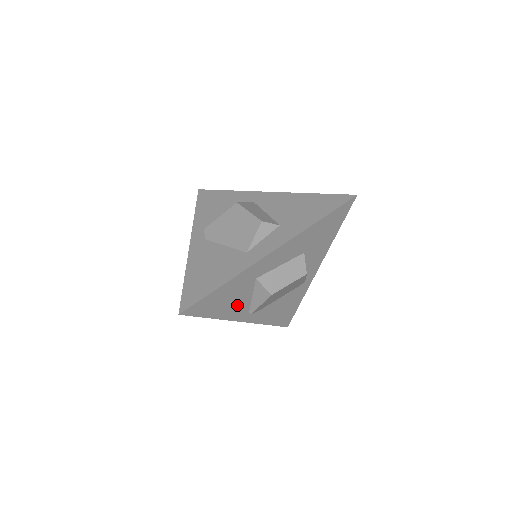
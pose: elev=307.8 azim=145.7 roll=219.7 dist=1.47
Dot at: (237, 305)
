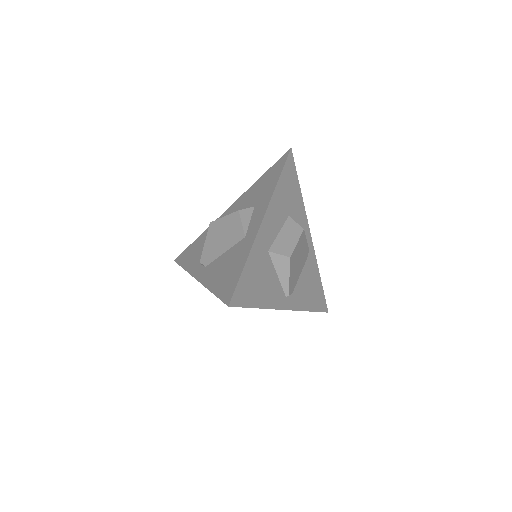
Dot at: (271, 288)
